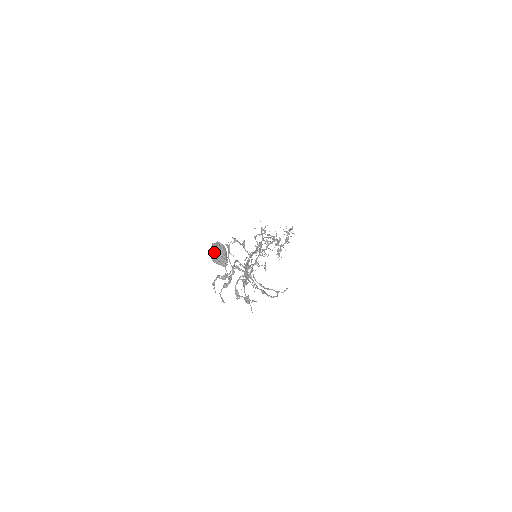
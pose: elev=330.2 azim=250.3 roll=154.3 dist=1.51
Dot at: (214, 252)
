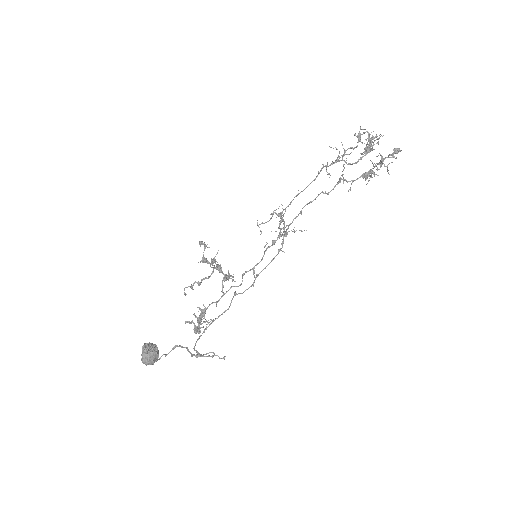
Dot at: occluded
